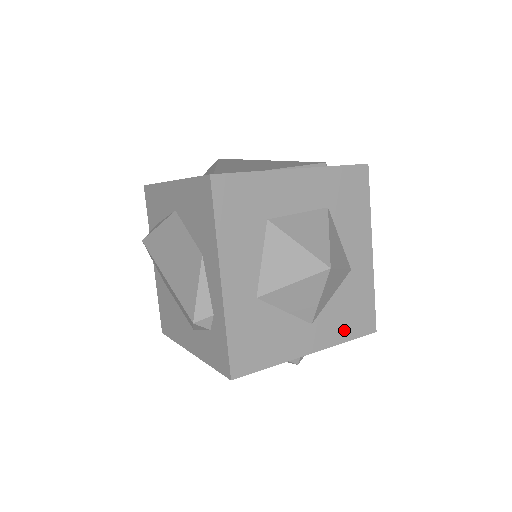
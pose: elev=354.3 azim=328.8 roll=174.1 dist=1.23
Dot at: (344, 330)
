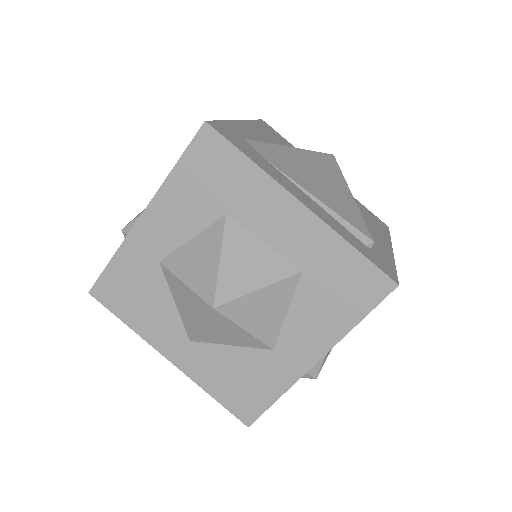
Dot at: (216, 384)
